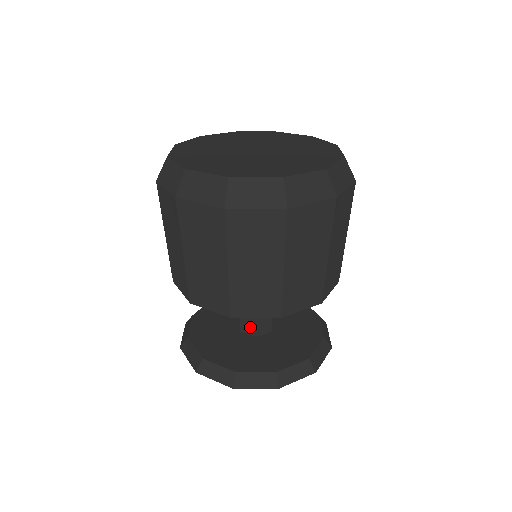
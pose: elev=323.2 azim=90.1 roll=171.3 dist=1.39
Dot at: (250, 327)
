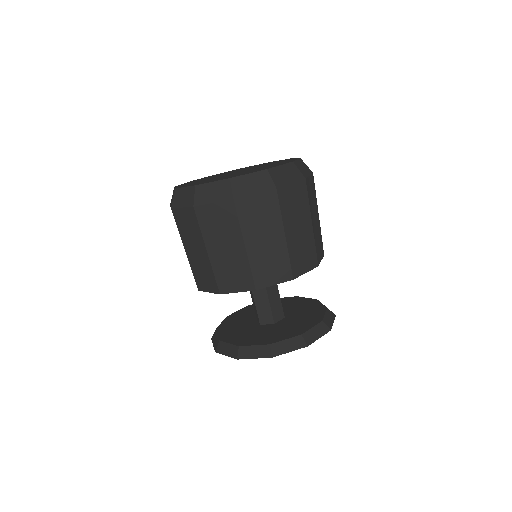
Dot at: (267, 317)
